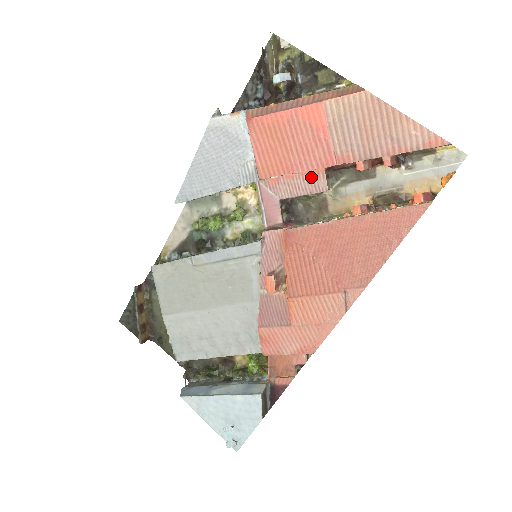
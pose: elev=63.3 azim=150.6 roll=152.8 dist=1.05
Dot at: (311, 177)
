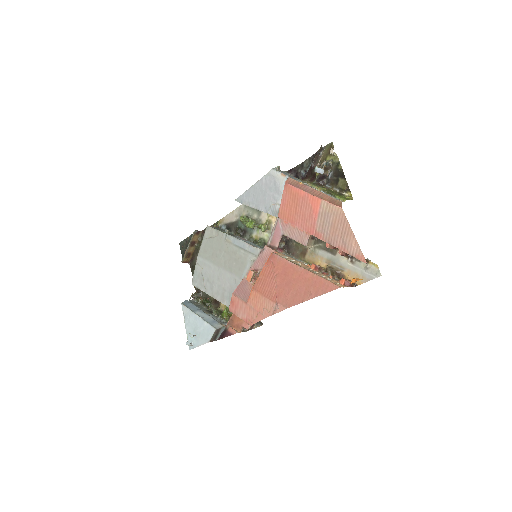
Dot at: (302, 233)
